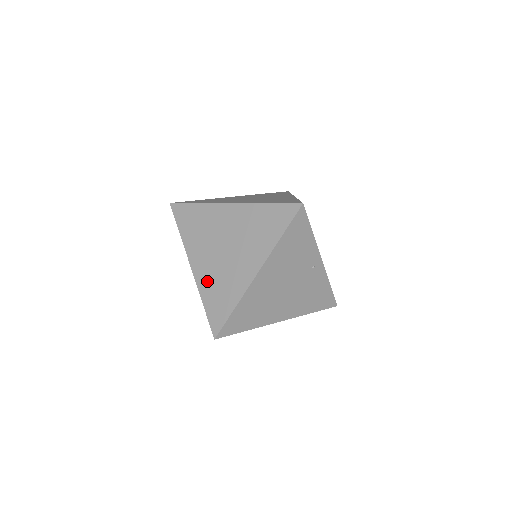
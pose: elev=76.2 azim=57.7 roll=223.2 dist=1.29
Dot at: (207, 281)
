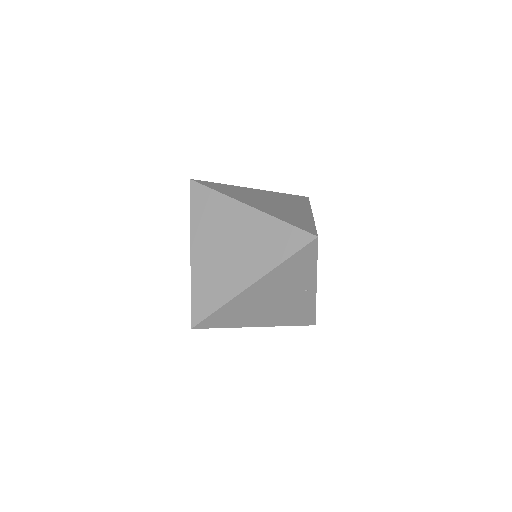
Dot at: (202, 271)
